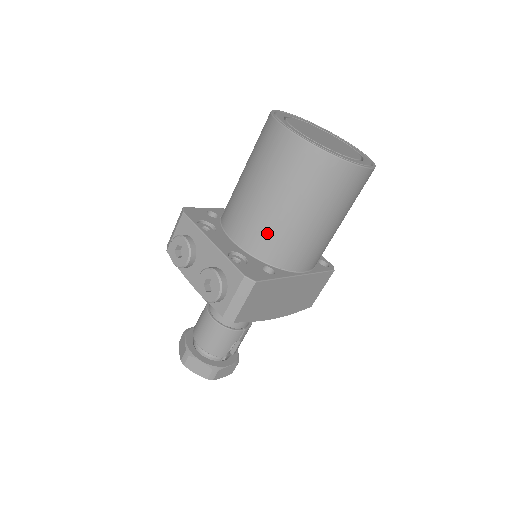
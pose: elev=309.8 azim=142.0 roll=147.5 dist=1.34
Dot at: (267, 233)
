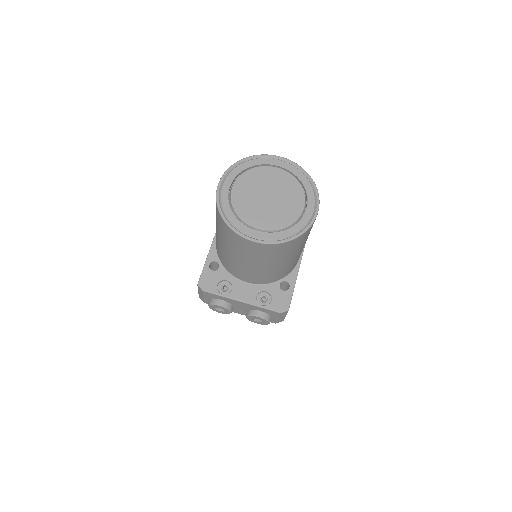
Dot at: (272, 275)
